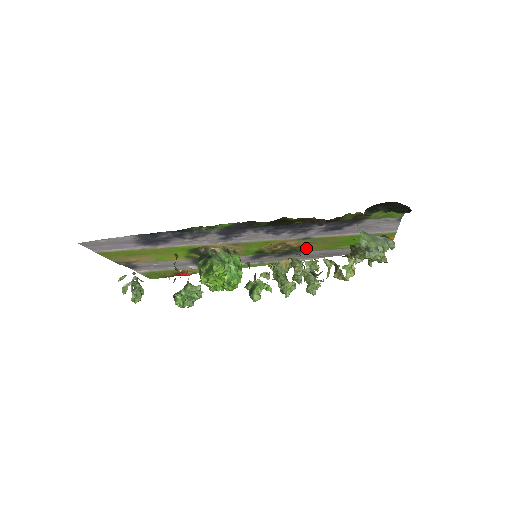
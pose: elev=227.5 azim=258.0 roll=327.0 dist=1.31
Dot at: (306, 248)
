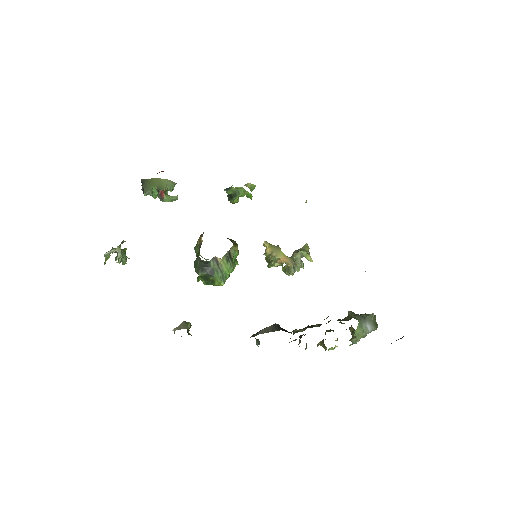
Dot at: occluded
